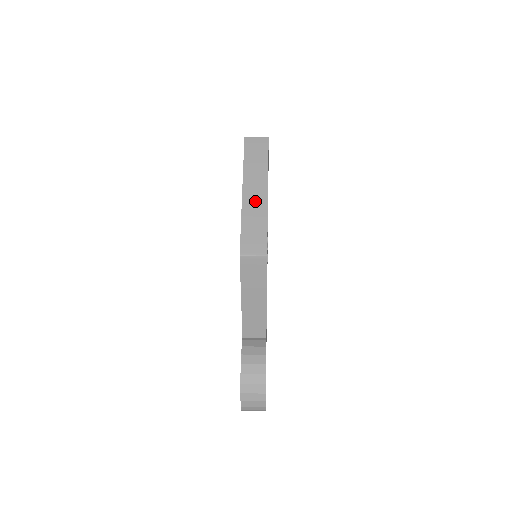
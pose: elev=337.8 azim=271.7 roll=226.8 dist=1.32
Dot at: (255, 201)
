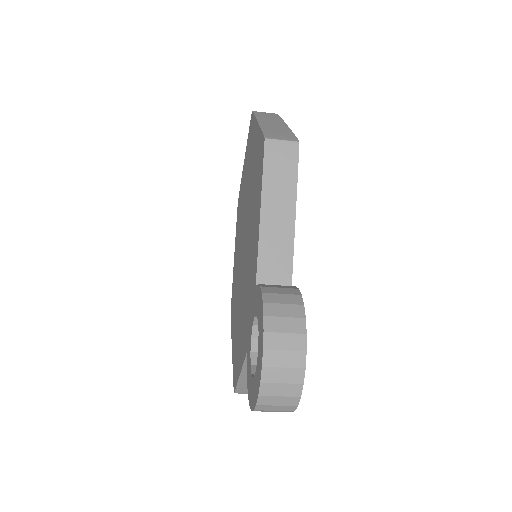
Dot at: (274, 125)
